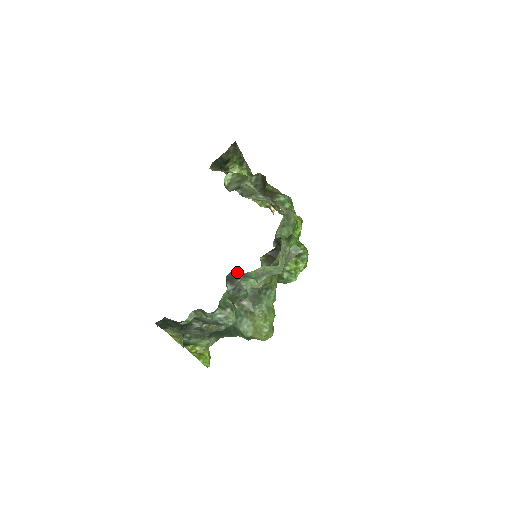
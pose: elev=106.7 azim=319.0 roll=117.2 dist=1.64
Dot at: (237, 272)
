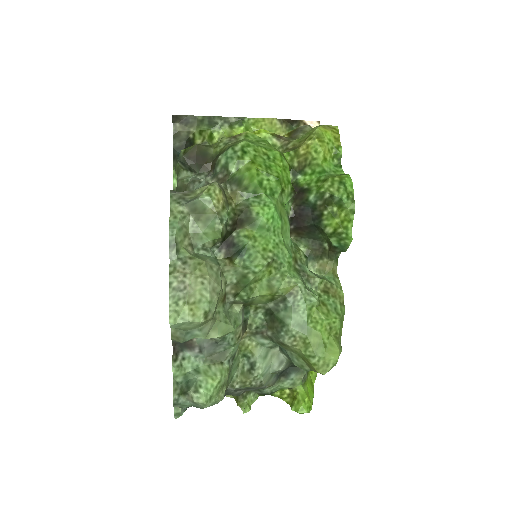
Dot at: occluded
